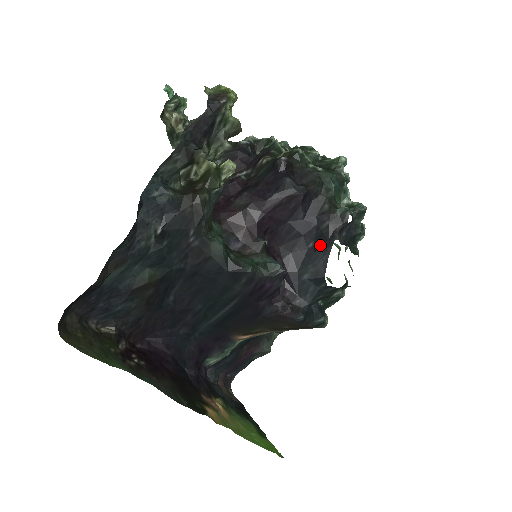
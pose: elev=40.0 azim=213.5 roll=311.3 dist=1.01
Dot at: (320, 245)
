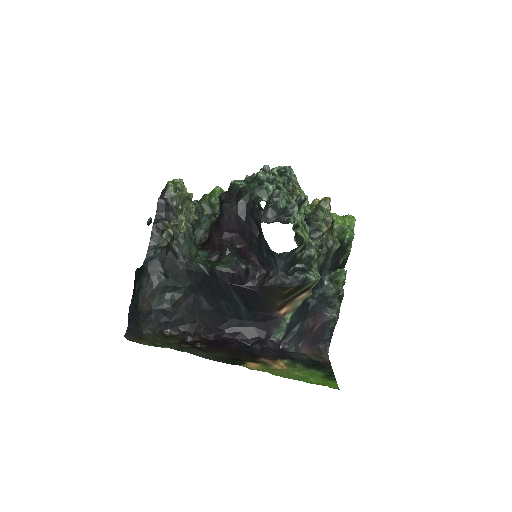
Dot at: (259, 231)
